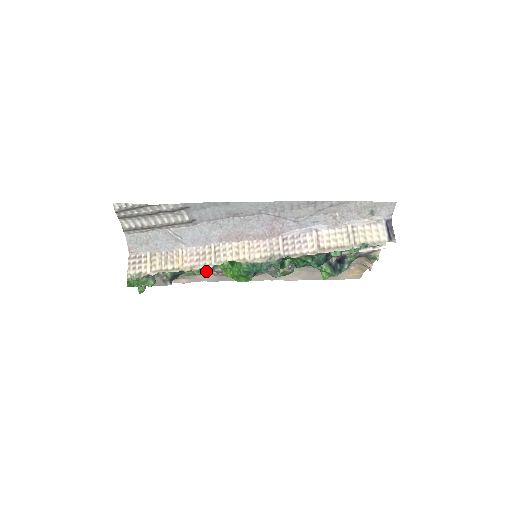
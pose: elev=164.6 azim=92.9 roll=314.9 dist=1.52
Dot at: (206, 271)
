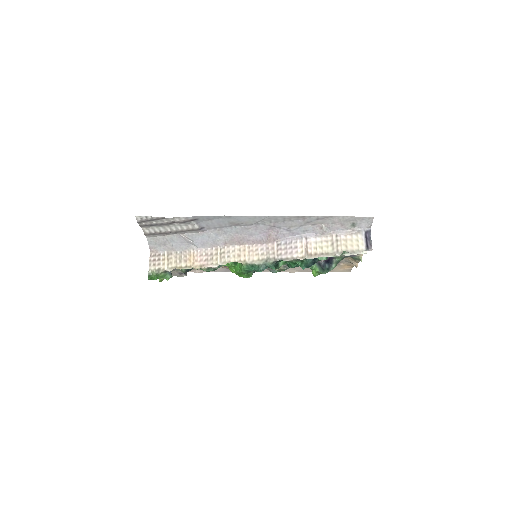
Dot at: (213, 269)
